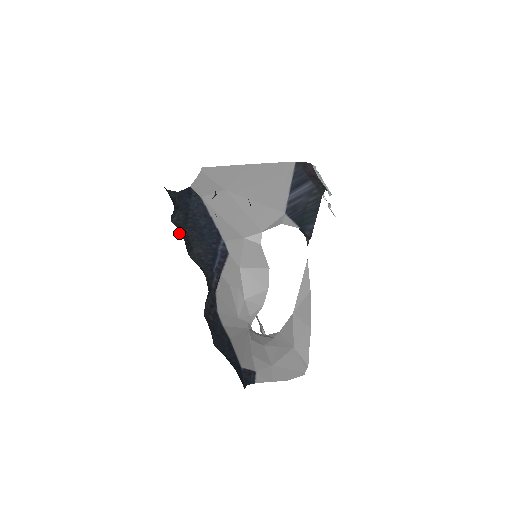
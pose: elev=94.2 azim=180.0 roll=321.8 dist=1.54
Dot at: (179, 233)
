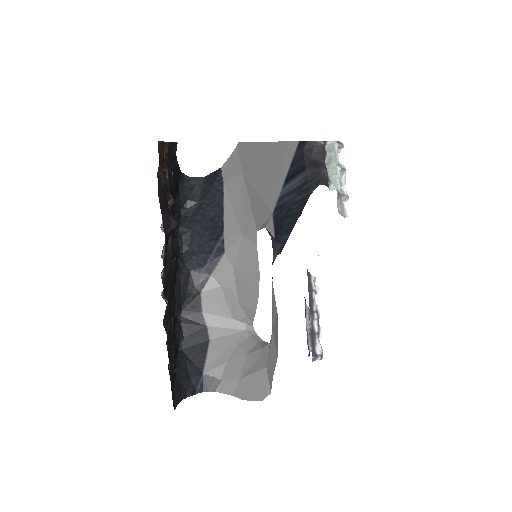
Dot at: (180, 229)
